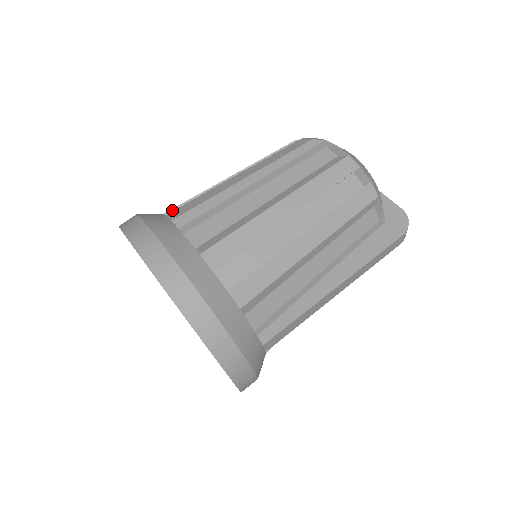
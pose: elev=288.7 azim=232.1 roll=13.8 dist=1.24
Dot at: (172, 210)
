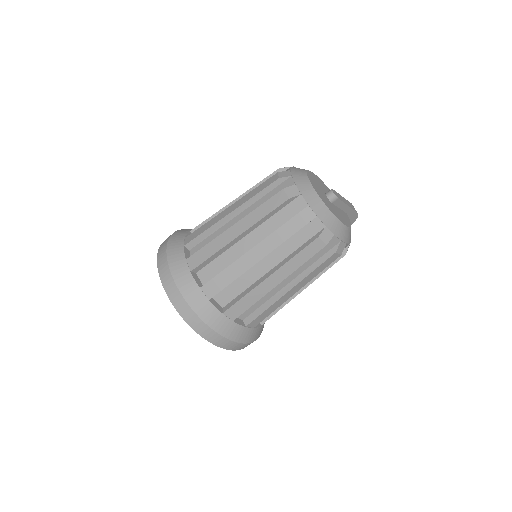
Dot at: occluded
